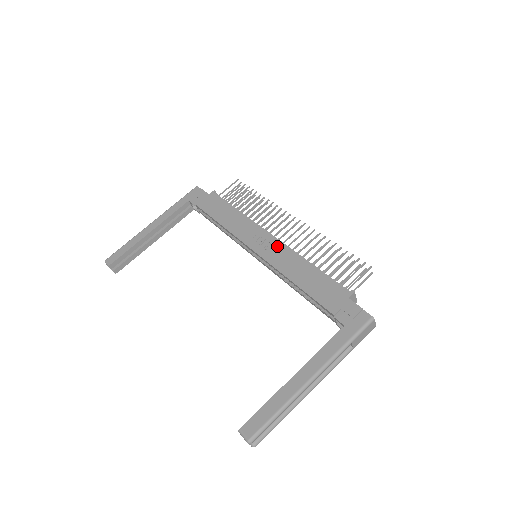
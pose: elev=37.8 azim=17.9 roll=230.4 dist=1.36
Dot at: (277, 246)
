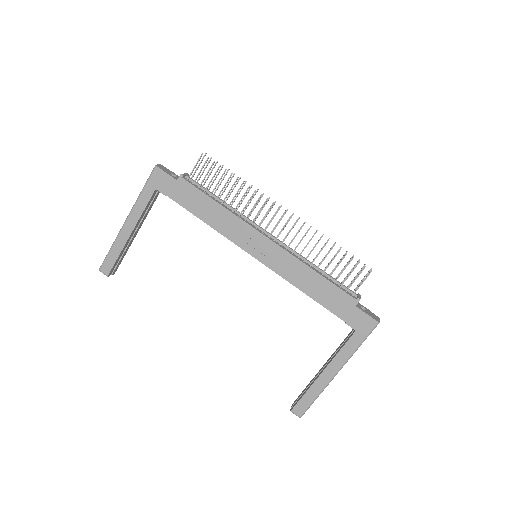
Dot at: (277, 252)
